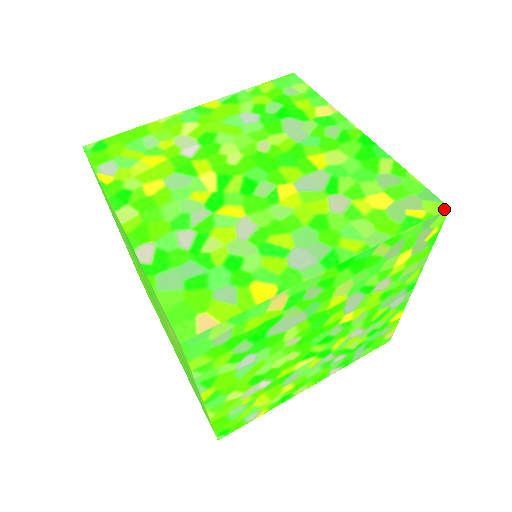
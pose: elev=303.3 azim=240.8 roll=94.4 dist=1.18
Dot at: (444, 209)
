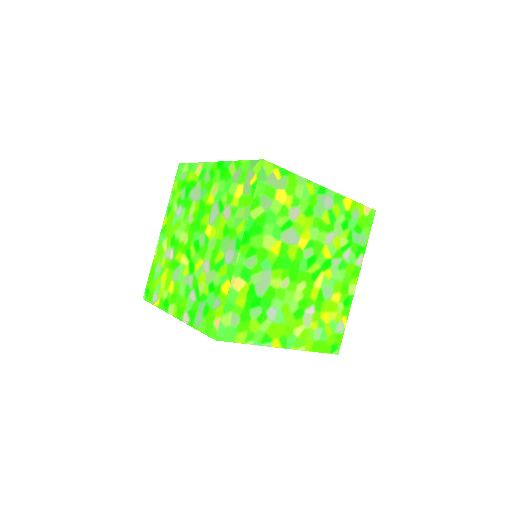
Dot at: (261, 163)
